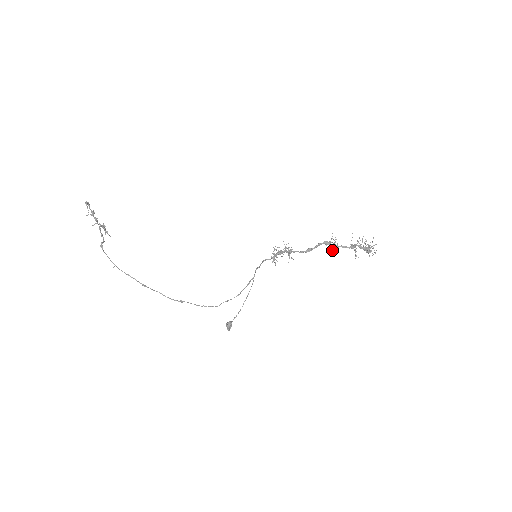
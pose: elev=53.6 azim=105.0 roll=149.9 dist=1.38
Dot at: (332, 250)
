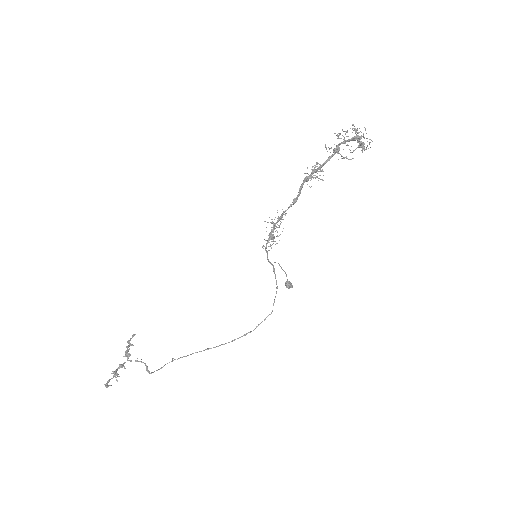
Dot at: occluded
